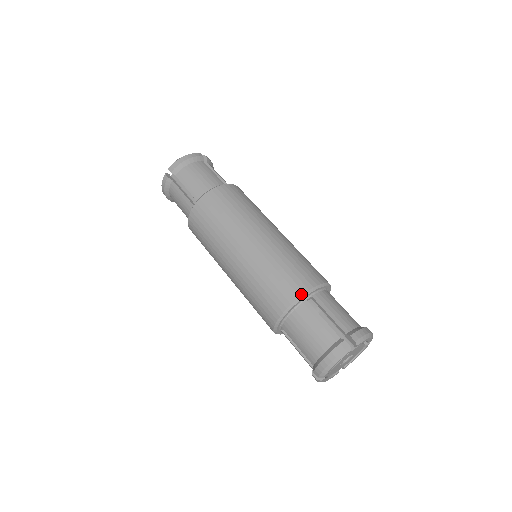
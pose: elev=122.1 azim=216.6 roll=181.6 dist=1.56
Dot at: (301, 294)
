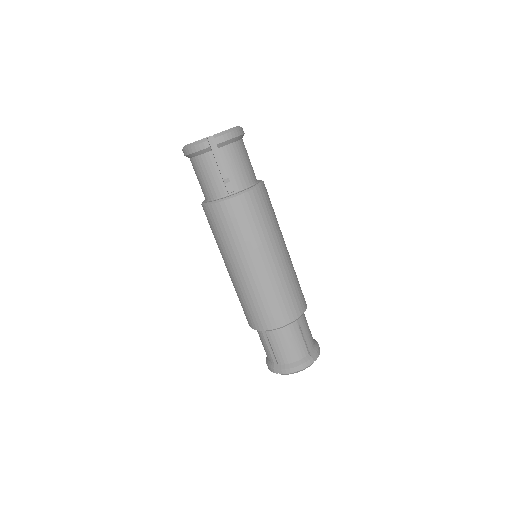
Dot at: (255, 329)
